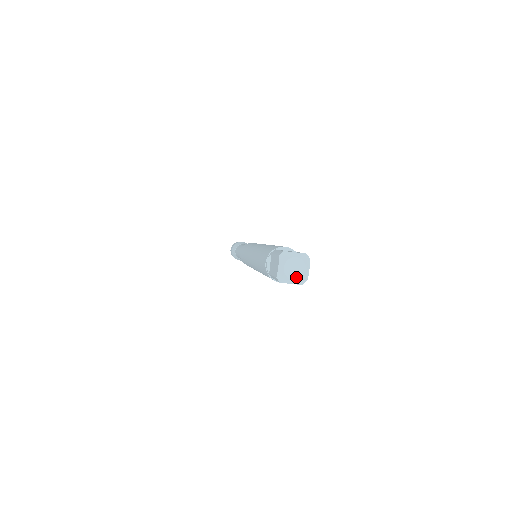
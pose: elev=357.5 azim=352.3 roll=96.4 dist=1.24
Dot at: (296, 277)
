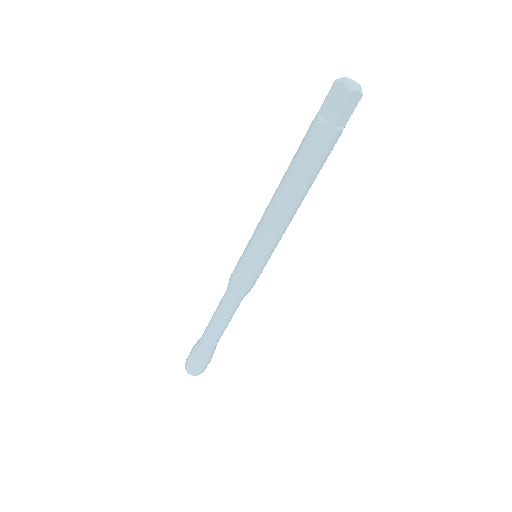
Dot at: (350, 81)
